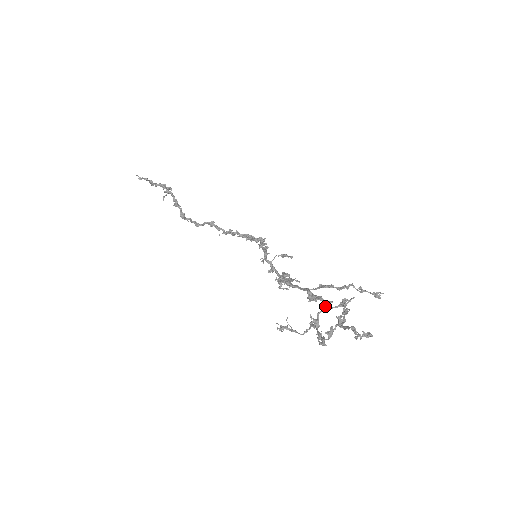
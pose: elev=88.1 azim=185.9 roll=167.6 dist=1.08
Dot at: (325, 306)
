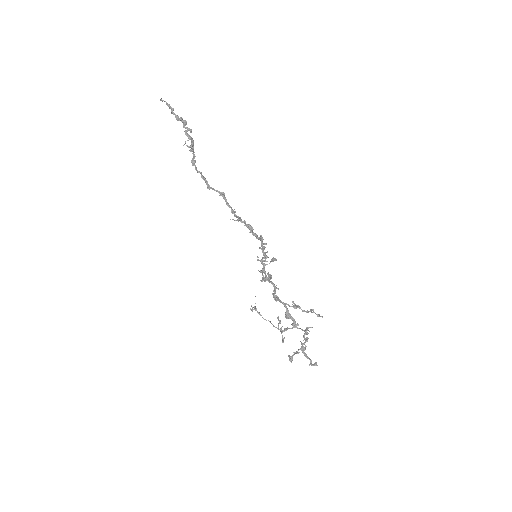
Dot at: (294, 326)
